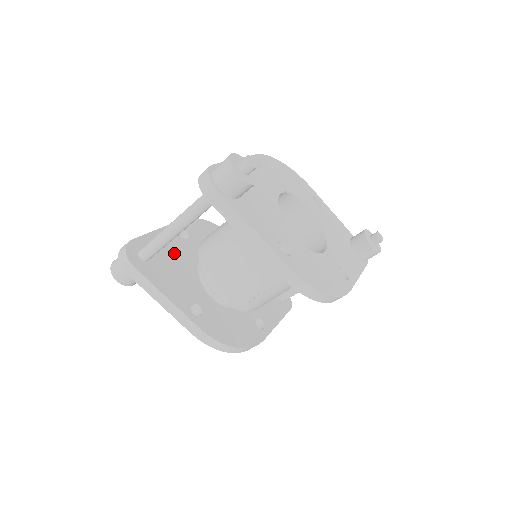
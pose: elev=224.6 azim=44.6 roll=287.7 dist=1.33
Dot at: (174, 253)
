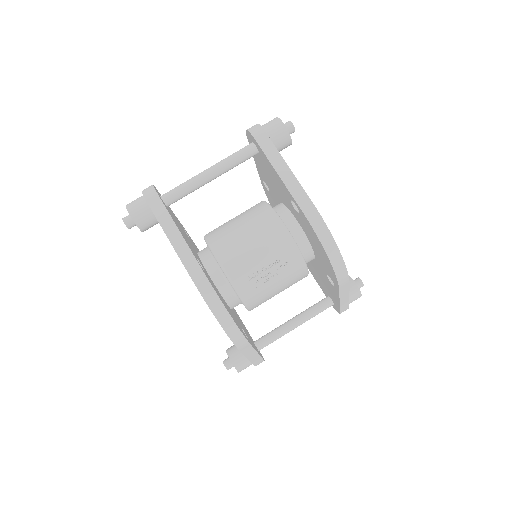
Dot at: (182, 229)
